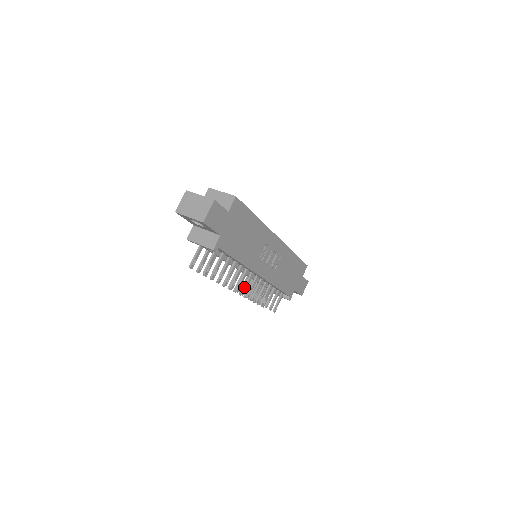
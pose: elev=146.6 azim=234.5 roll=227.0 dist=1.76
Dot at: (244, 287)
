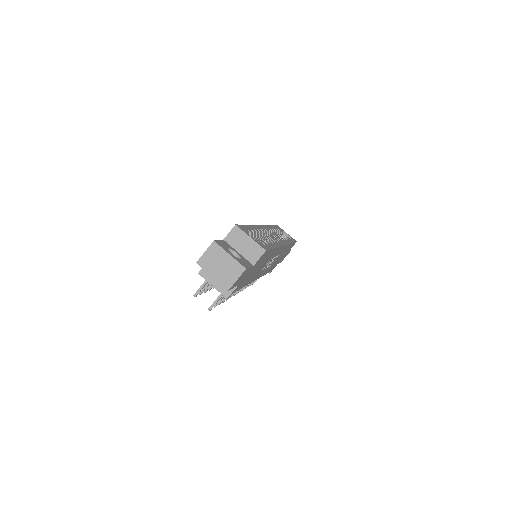
Dot at: occluded
